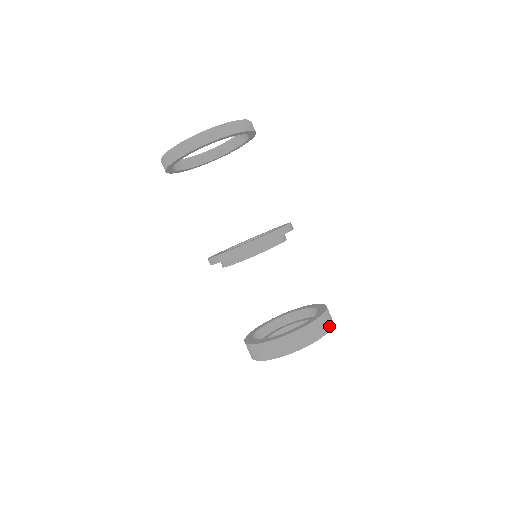
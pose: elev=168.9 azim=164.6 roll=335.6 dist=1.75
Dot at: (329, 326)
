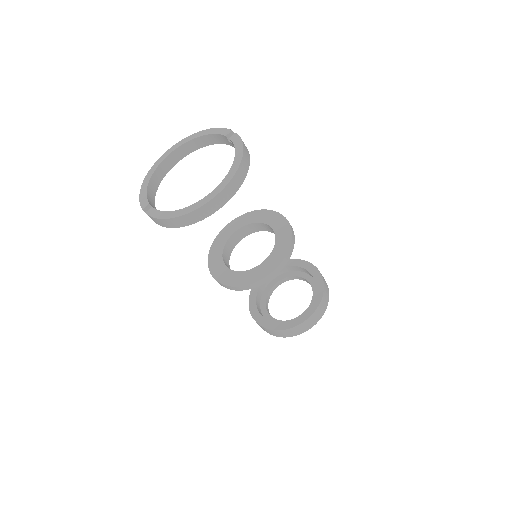
Dot at: occluded
